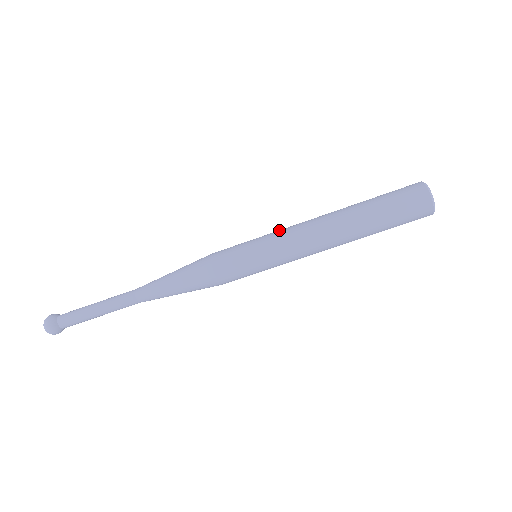
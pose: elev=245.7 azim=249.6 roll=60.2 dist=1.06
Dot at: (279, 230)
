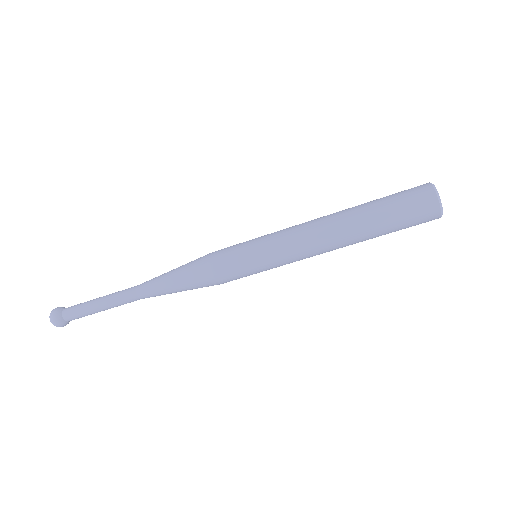
Dot at: (279, 233)
